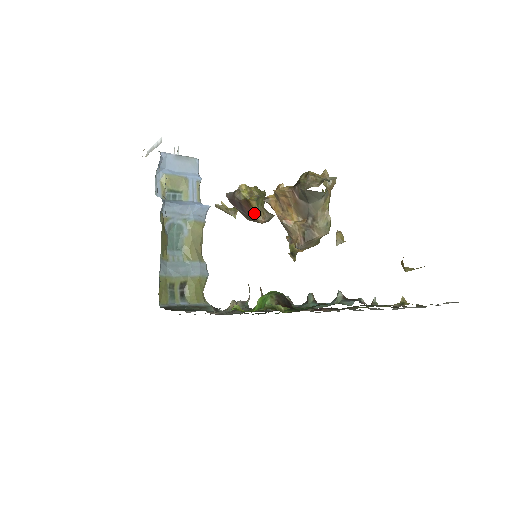
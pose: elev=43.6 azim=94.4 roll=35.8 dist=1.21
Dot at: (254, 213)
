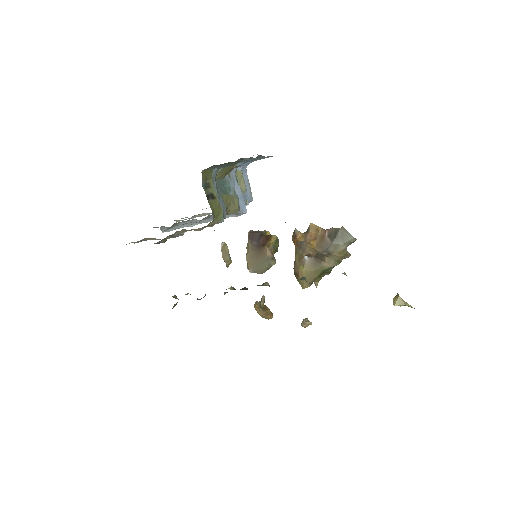
Dot at: (268, 245)
